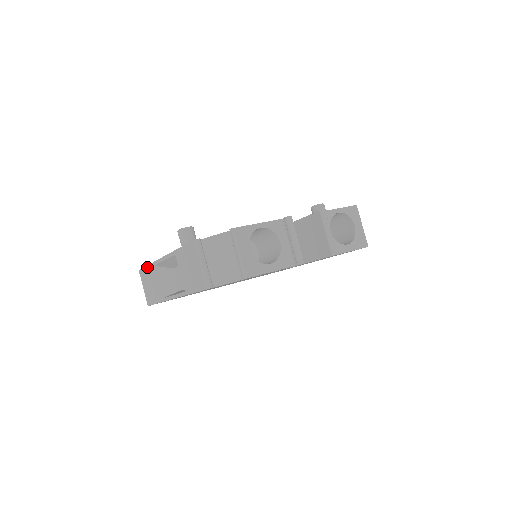
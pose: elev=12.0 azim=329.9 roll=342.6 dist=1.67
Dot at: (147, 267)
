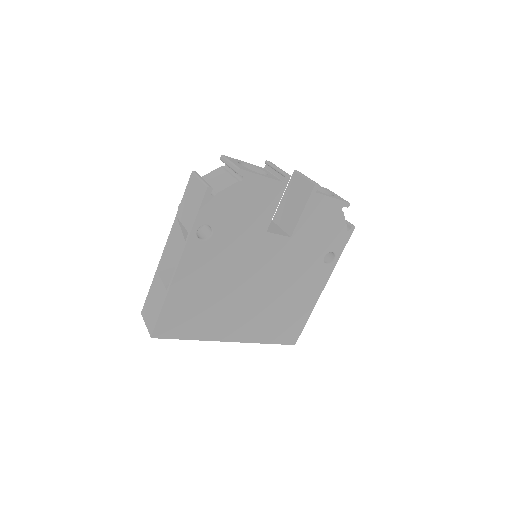
Dot at: (150, 289)
